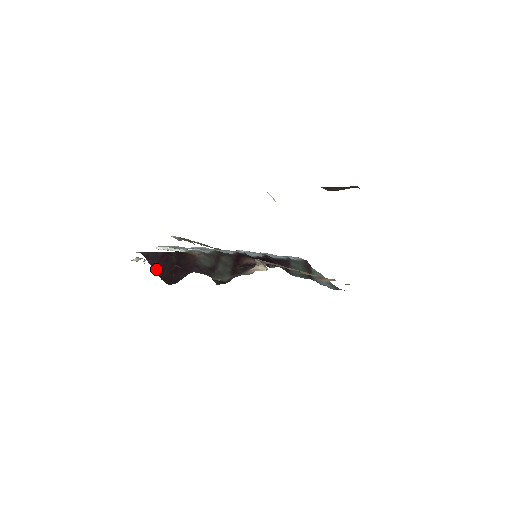
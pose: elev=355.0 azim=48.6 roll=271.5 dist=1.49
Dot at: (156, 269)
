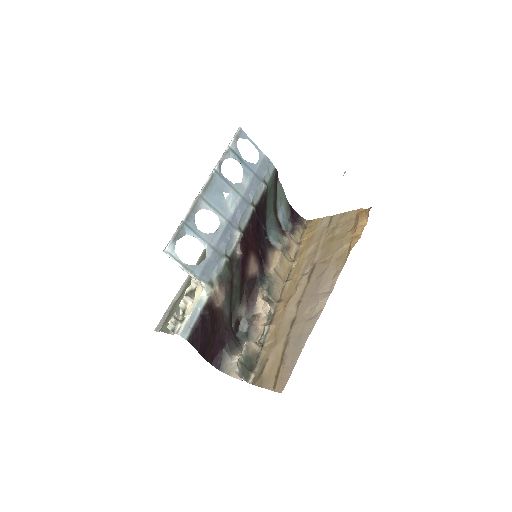
Dot at: (201, 352)
